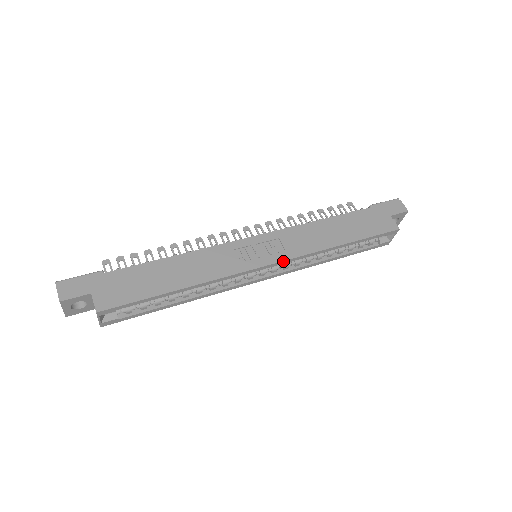
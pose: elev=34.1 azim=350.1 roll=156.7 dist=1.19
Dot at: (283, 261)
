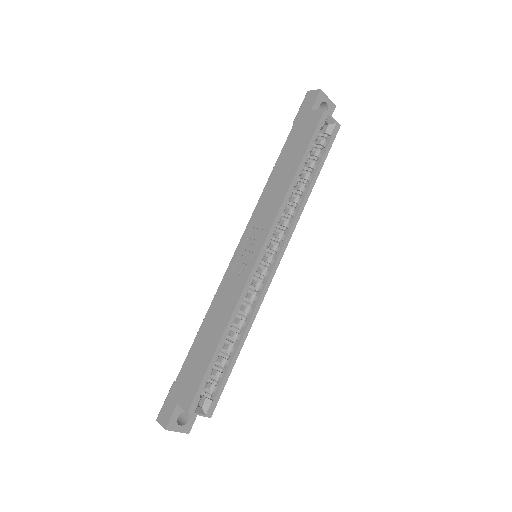
Dot at: (267, 238)
